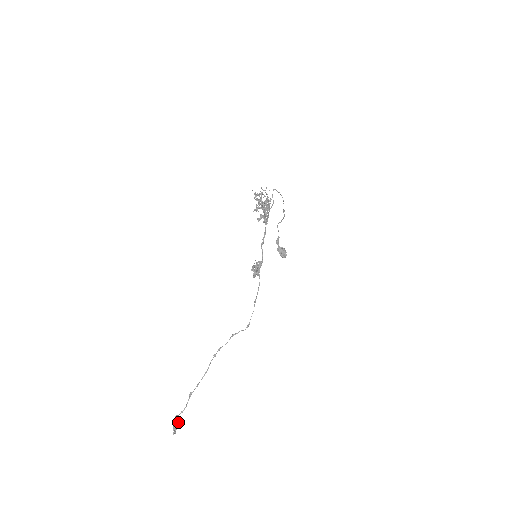
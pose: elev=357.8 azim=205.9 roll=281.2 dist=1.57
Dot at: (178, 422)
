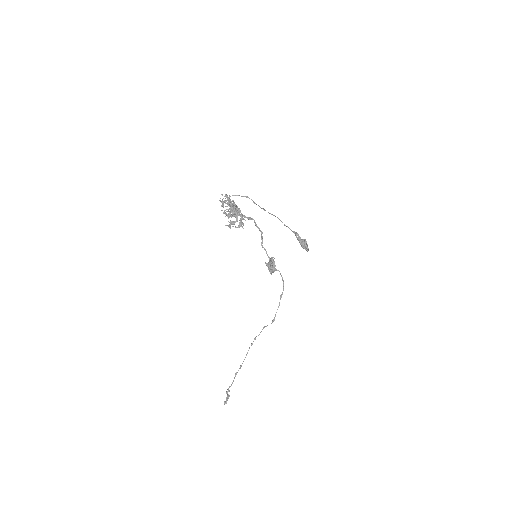
Dot at: (227, 395)
